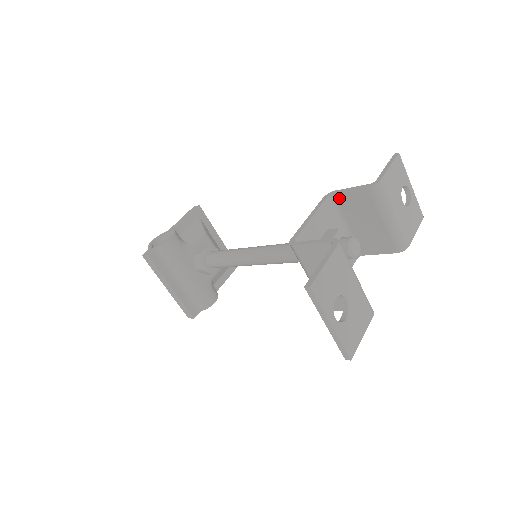
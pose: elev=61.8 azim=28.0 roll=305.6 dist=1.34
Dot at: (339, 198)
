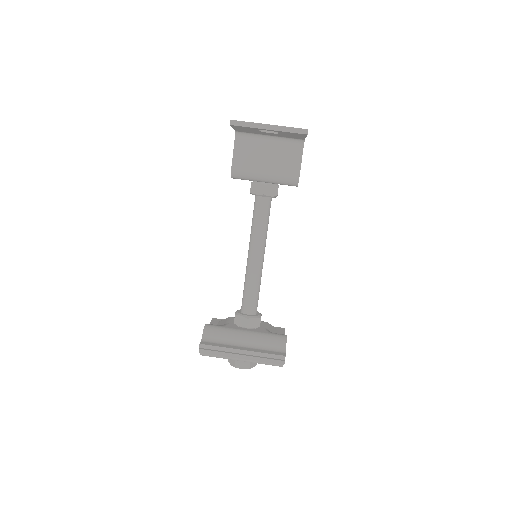
Dot at: occluded
